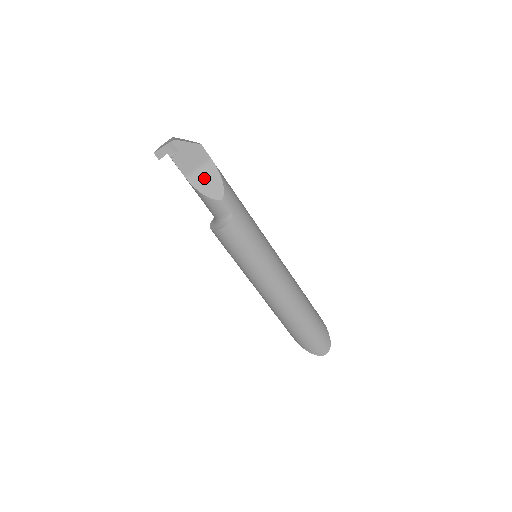
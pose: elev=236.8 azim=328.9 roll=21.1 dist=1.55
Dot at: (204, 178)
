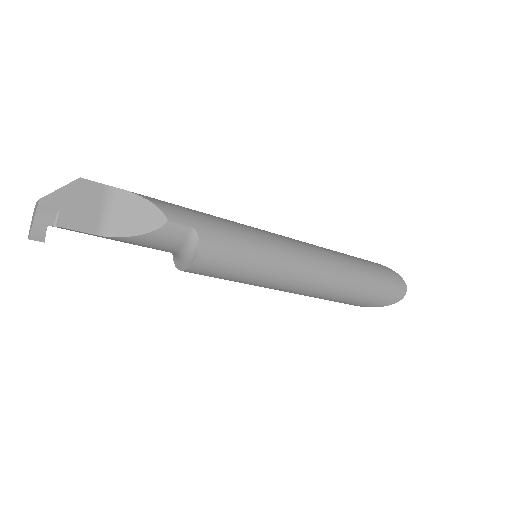
Dot at: (121, 216)
